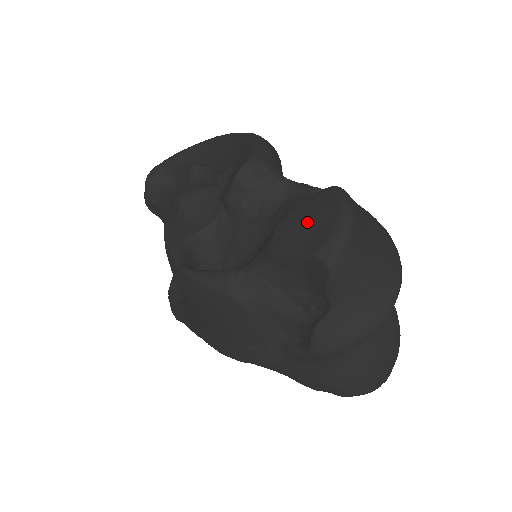
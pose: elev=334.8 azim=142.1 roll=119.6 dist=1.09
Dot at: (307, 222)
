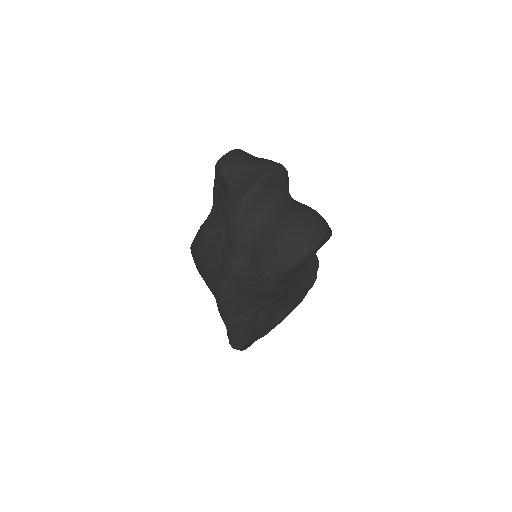
Dot at: occluded
